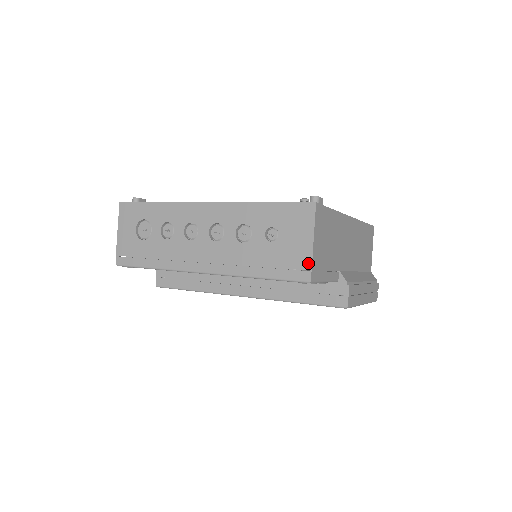
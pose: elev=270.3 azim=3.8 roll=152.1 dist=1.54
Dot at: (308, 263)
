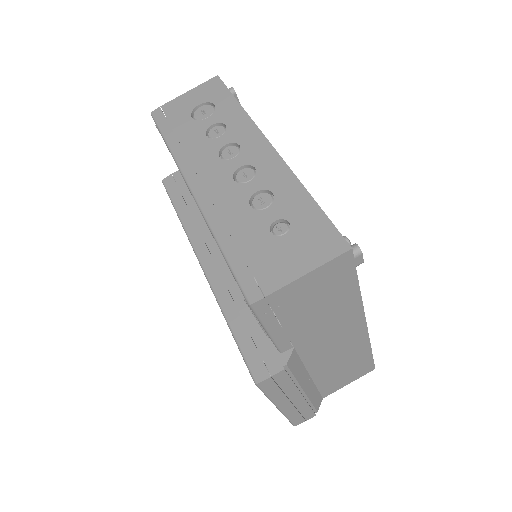
Dot at: (272, 287)
